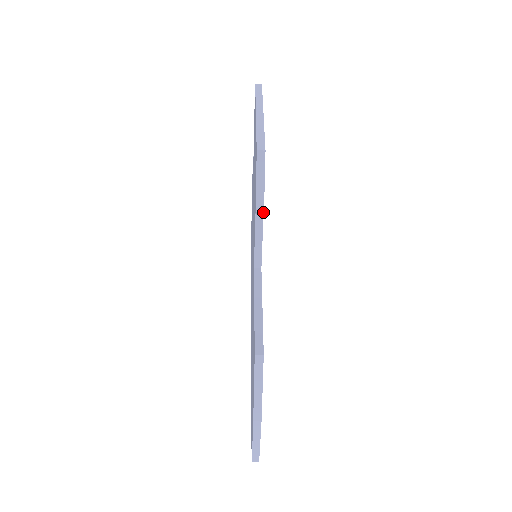
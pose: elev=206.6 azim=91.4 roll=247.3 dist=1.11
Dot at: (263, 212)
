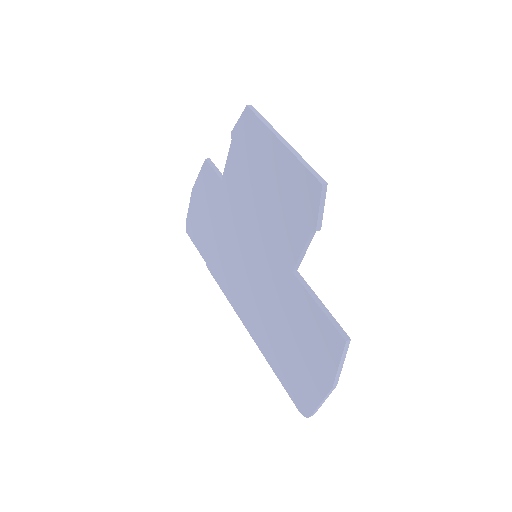
Dot at: (319, 230)
